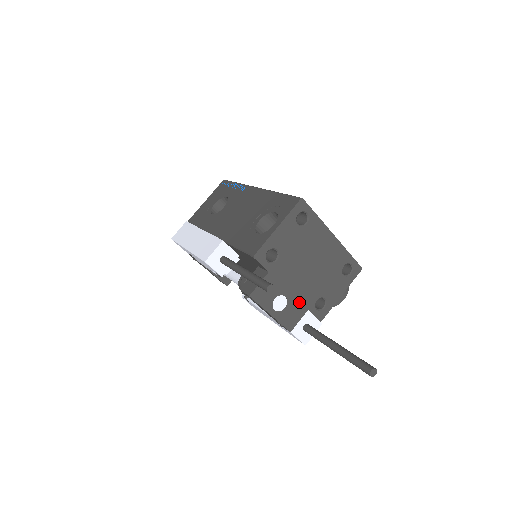
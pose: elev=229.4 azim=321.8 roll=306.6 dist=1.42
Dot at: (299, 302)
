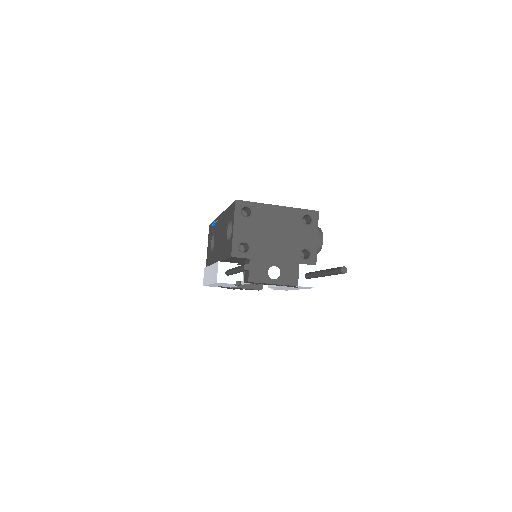
Dot at: (288, 263)
